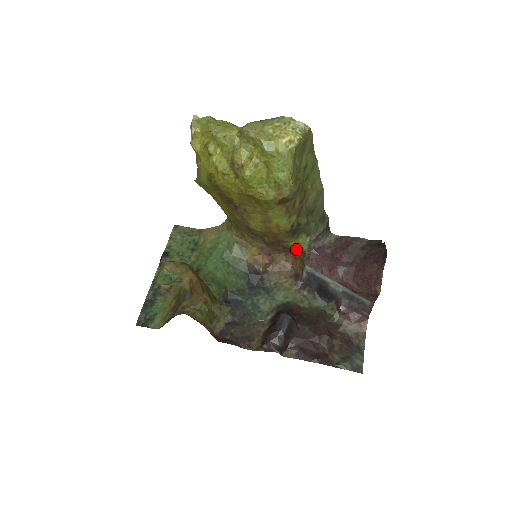
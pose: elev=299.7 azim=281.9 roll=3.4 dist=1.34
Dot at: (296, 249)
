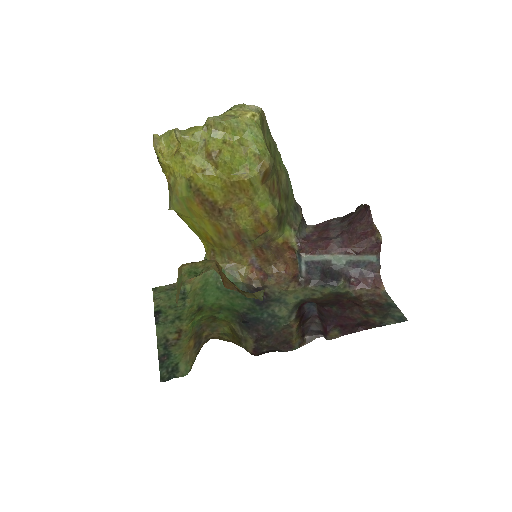
Dot at: (285, 247)
